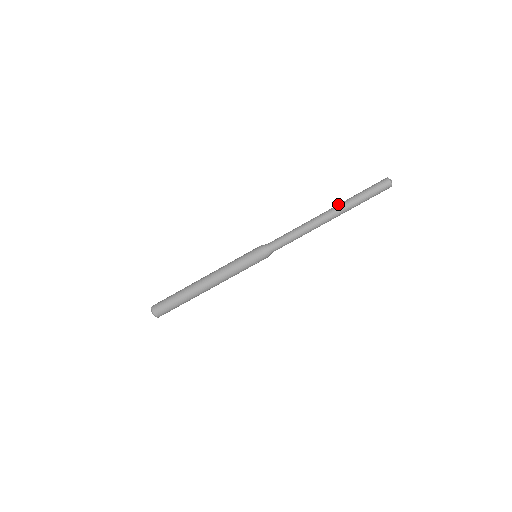
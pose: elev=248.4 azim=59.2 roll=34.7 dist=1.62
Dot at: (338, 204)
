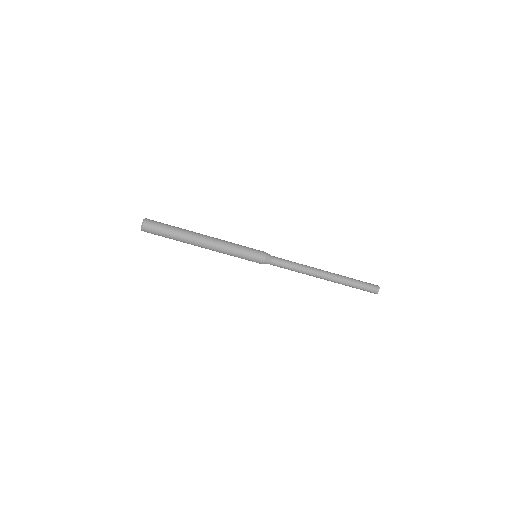
Dot at: (338, 275)
